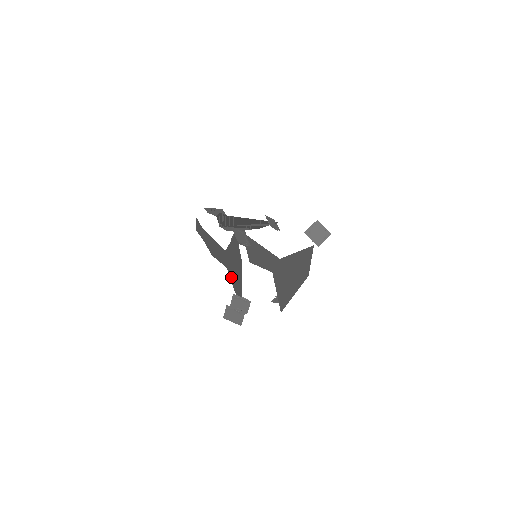
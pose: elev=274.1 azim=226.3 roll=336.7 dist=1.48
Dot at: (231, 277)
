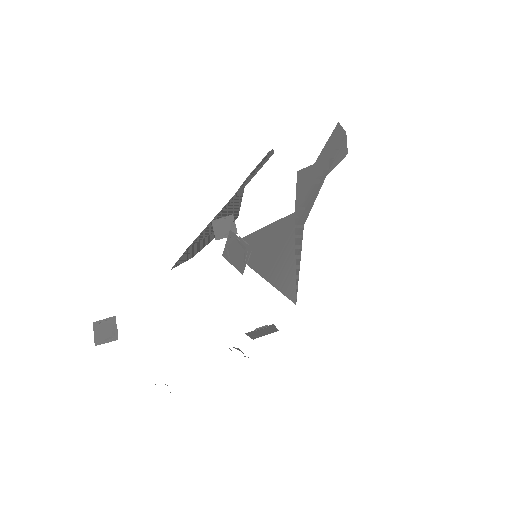
Dot at: occluded
